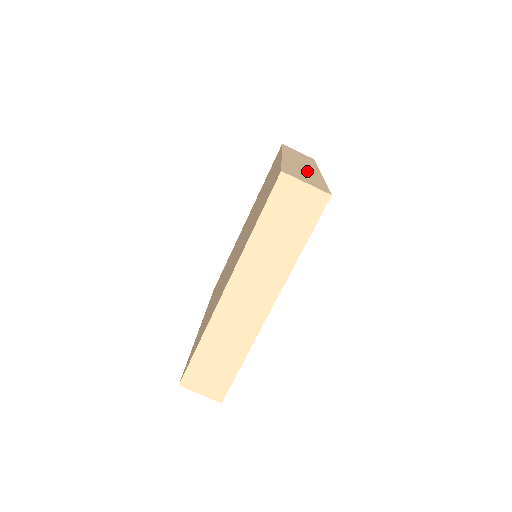
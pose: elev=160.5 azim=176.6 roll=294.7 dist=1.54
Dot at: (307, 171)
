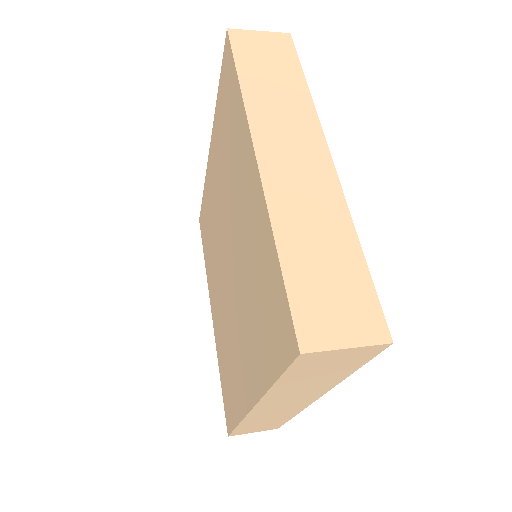
Dot at: occluded
